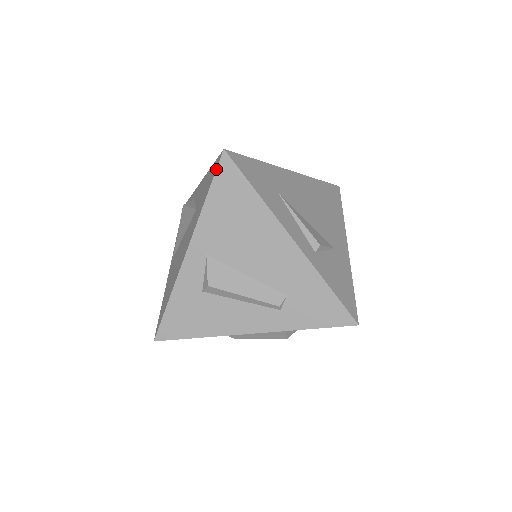
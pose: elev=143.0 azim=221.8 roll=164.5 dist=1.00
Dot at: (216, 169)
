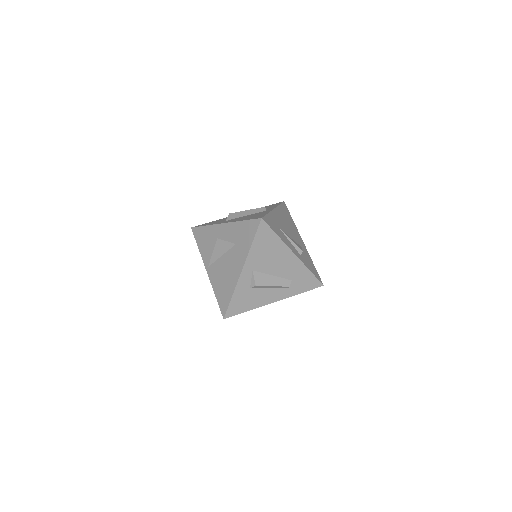
Dot at: (258, 228)
